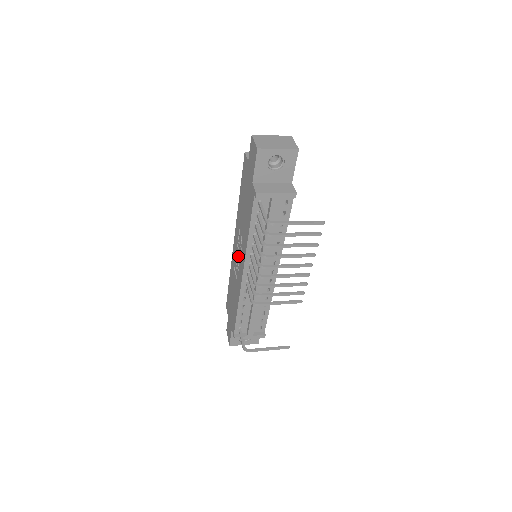
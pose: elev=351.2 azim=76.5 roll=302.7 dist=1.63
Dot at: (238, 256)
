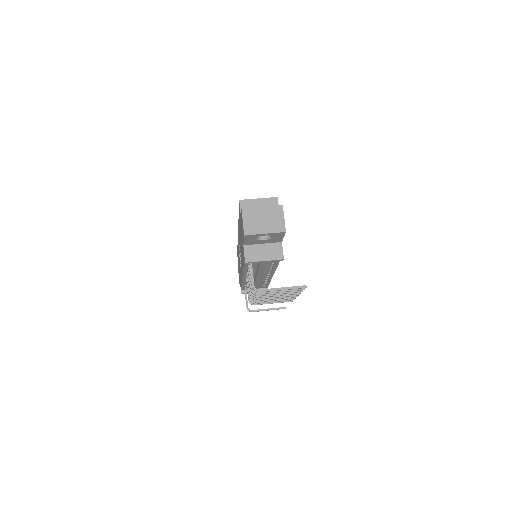
Dot at: occluded
